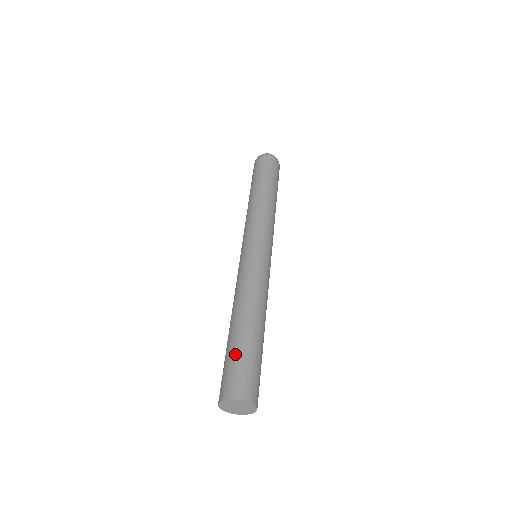
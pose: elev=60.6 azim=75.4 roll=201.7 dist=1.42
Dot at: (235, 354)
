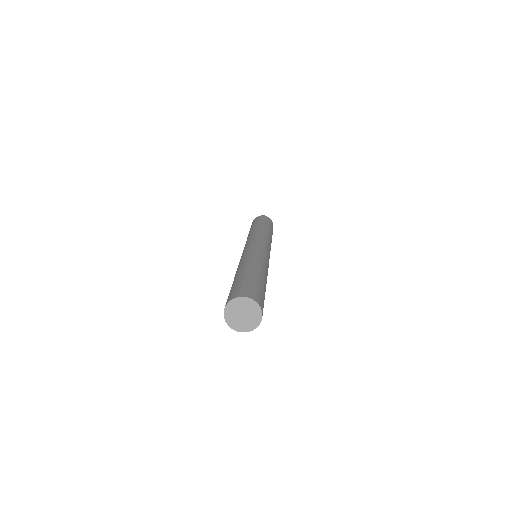
Dot at: (238, 281)
